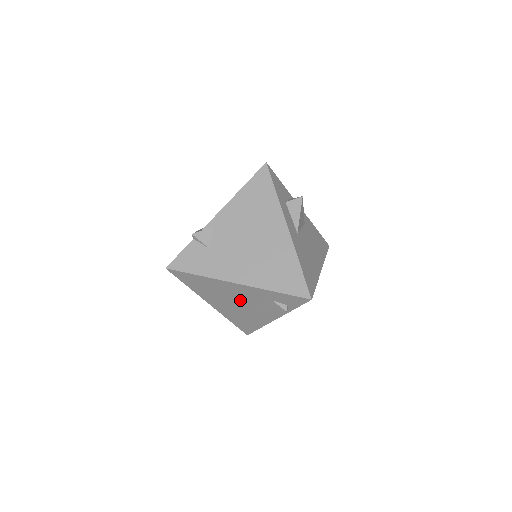
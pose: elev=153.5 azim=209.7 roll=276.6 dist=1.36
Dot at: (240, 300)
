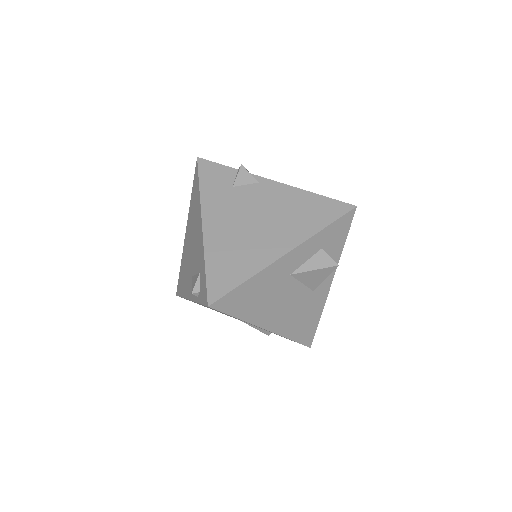
Dot at: (194, 248)
